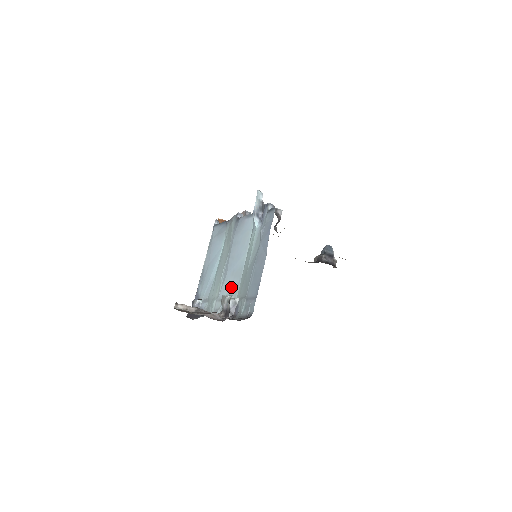
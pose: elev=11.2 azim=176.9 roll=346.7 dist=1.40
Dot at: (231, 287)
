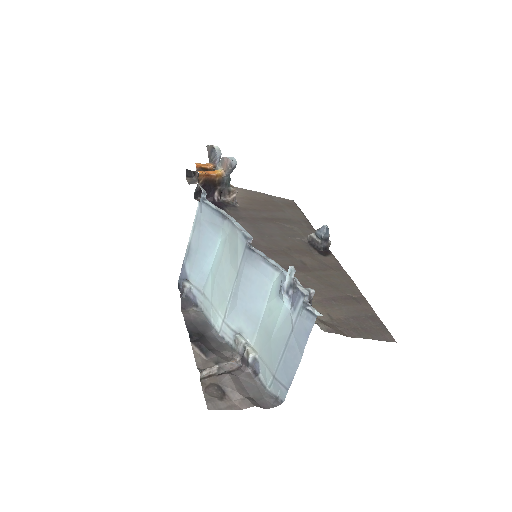
Dot at: (244, 326)
